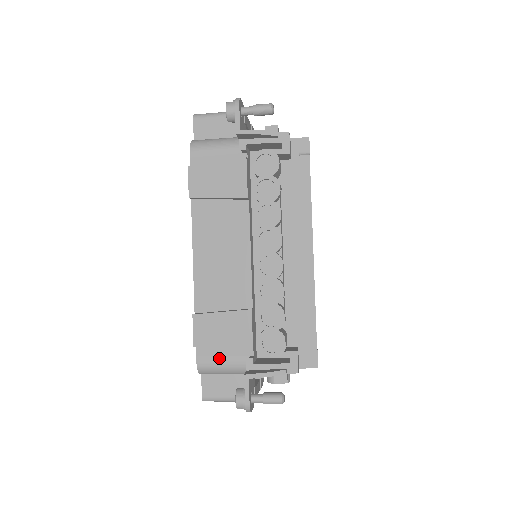
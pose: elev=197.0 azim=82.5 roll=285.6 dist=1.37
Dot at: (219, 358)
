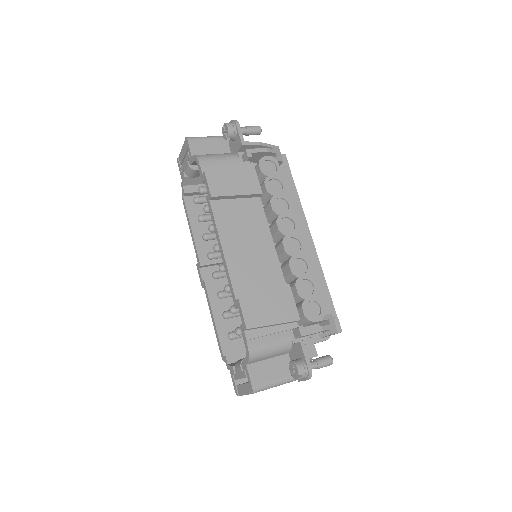
Dot at: (267, 338)
